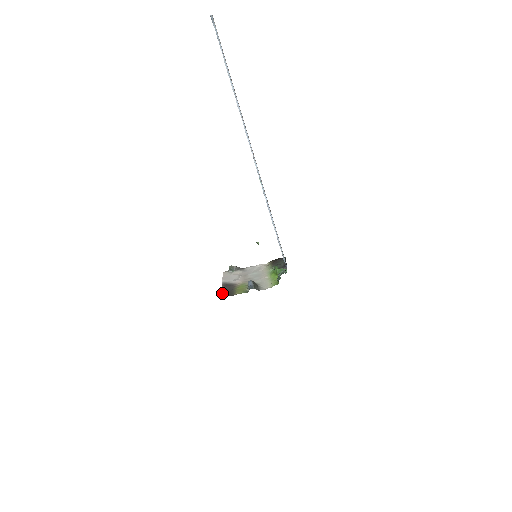
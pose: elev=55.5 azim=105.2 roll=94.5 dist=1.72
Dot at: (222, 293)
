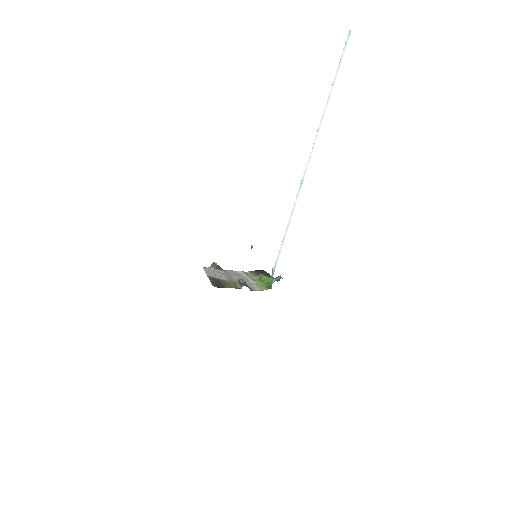
Dot at: (212, 283)
